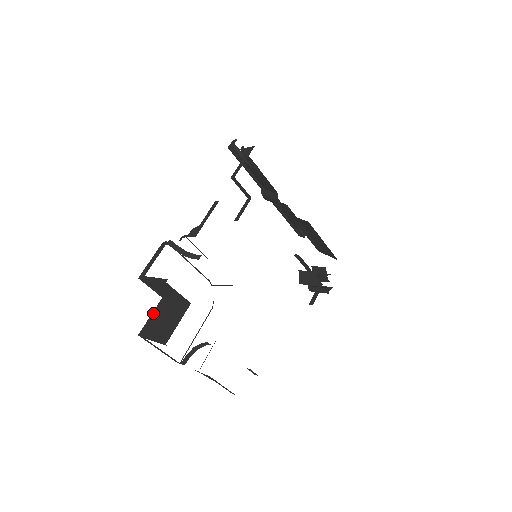
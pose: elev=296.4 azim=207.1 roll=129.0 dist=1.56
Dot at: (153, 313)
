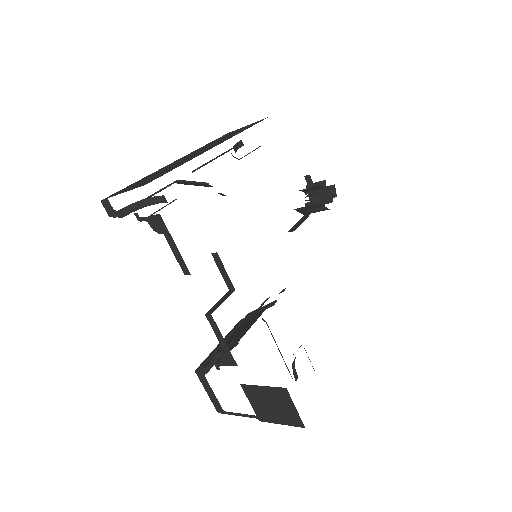
Dot at: (250, 401)
